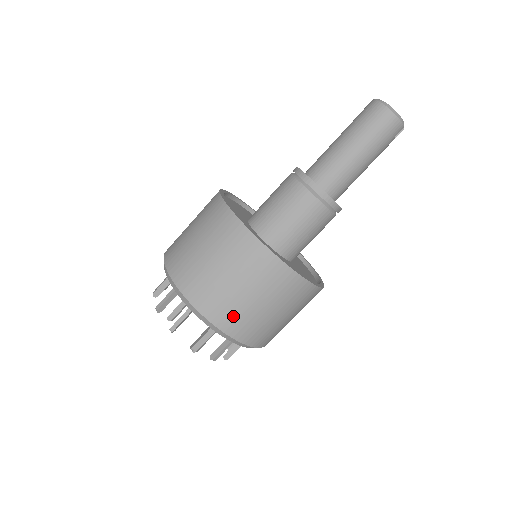
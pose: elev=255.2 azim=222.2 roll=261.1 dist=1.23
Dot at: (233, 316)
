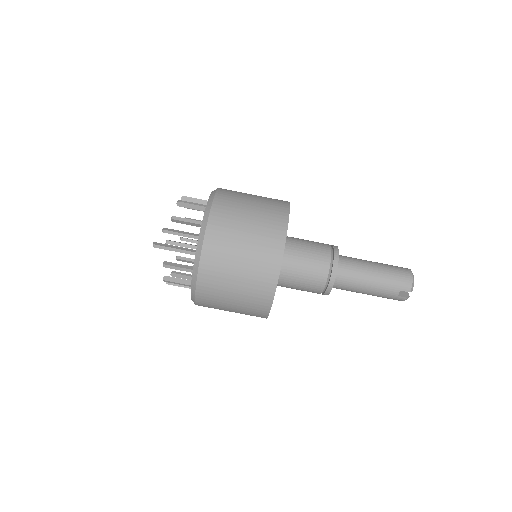
Dot at: (226, 219)
